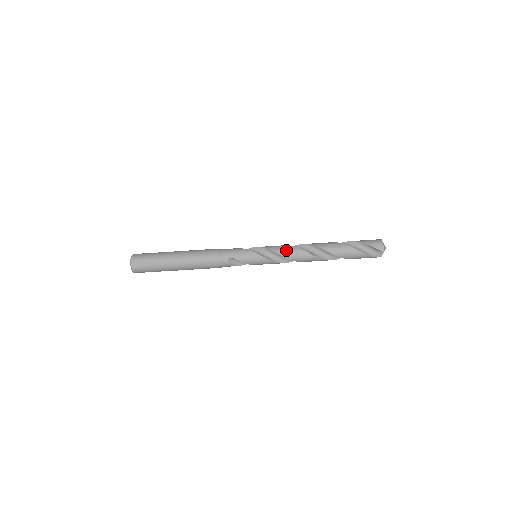
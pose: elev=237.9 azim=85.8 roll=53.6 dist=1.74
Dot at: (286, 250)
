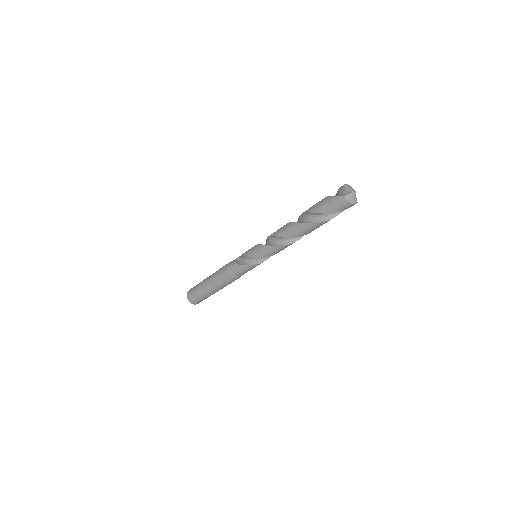
Dot at: (275, 252)
